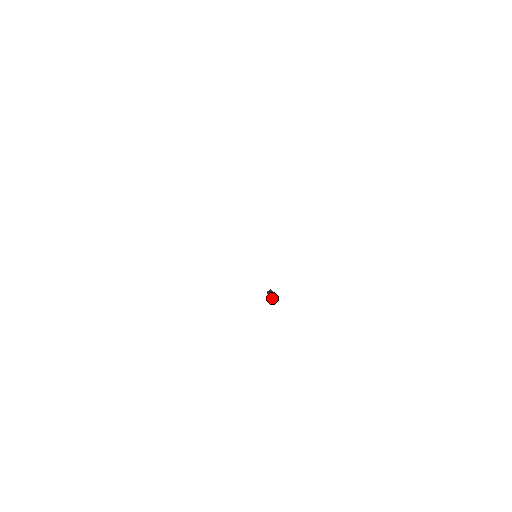
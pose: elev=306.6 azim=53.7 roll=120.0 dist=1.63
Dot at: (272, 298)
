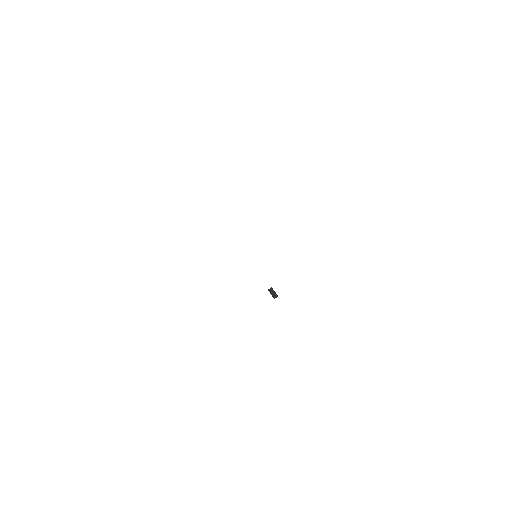
Dot at: (273, 295)
